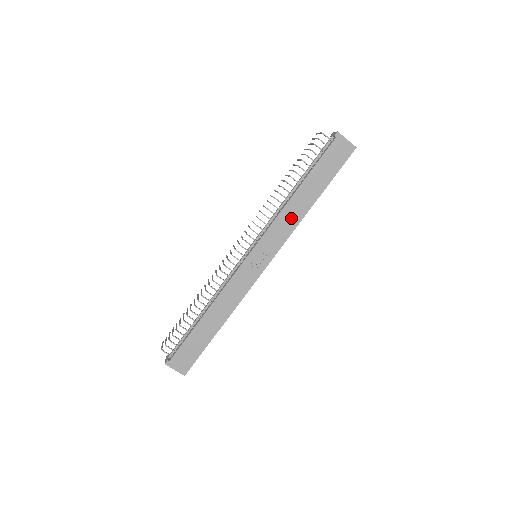
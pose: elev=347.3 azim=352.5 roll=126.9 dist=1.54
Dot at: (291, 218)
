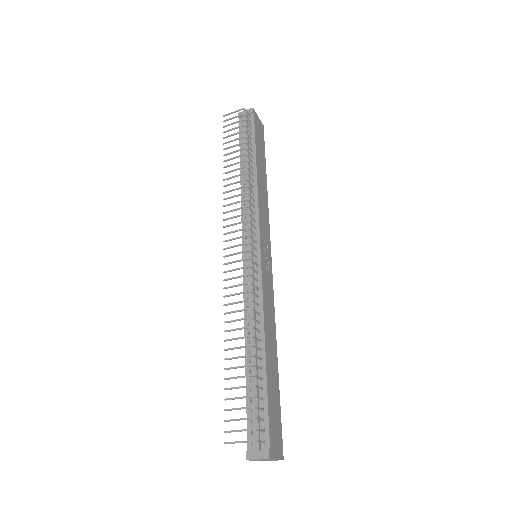
Dot at: (264, 201)
